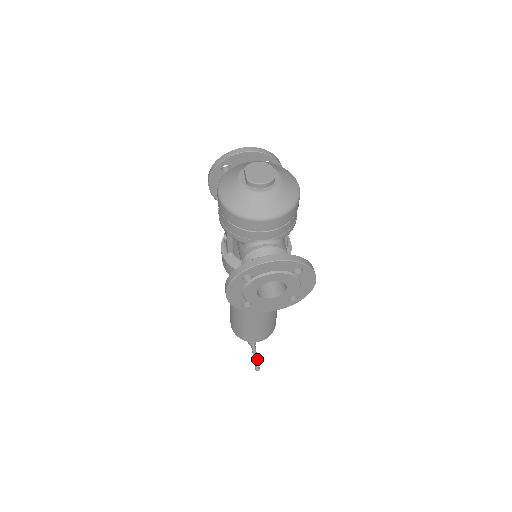
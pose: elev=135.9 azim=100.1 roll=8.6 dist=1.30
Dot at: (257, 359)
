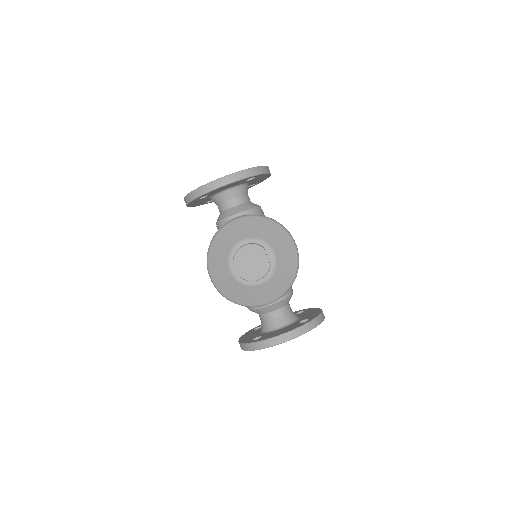
Dot at: occluded
